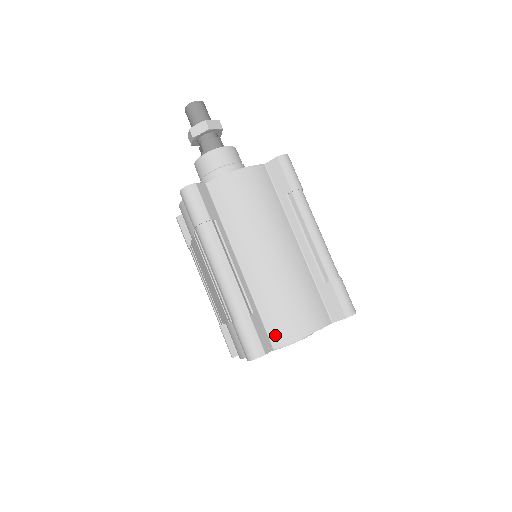
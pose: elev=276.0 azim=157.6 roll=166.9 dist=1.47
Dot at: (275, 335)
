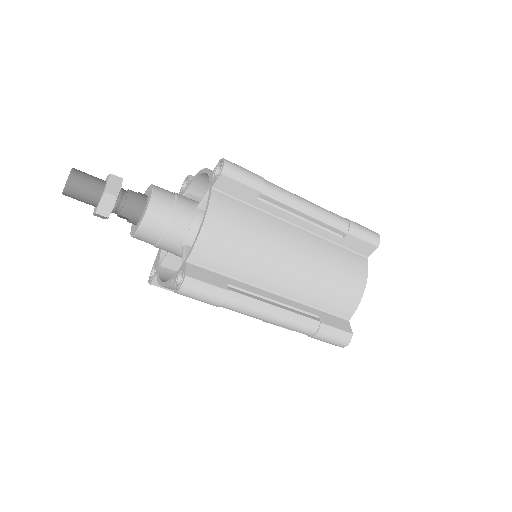
Dot at: (343, 312)
